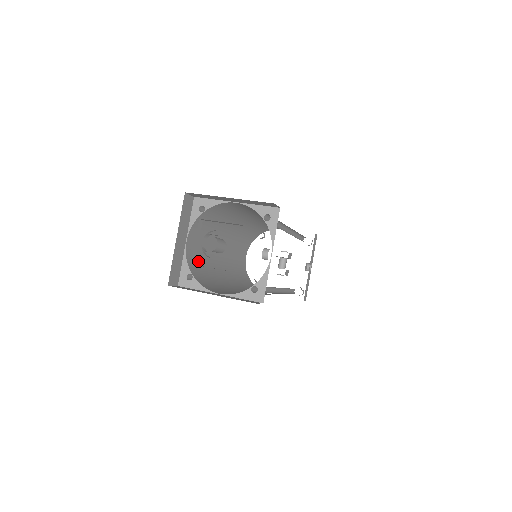
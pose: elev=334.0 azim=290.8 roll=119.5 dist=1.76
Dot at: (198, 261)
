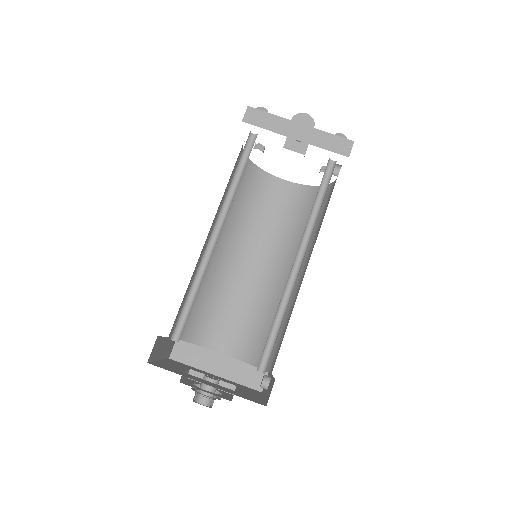
Dot at: occluded
